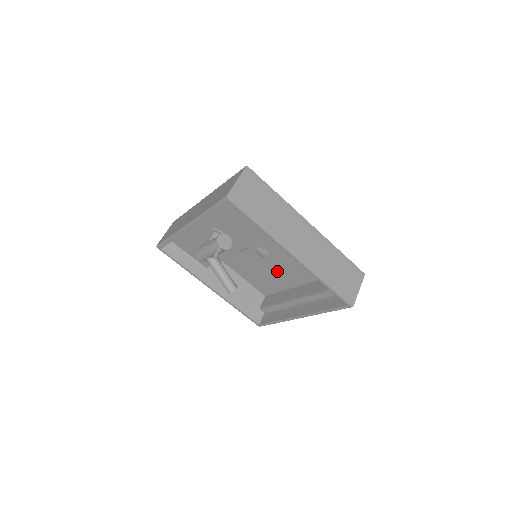
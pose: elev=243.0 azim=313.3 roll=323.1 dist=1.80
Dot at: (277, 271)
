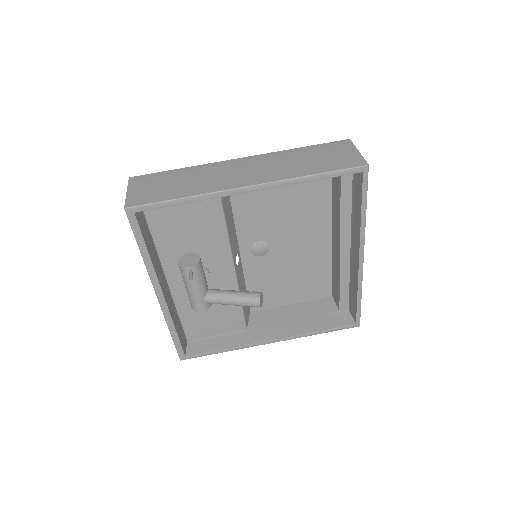
Dot at: (297, 251)
